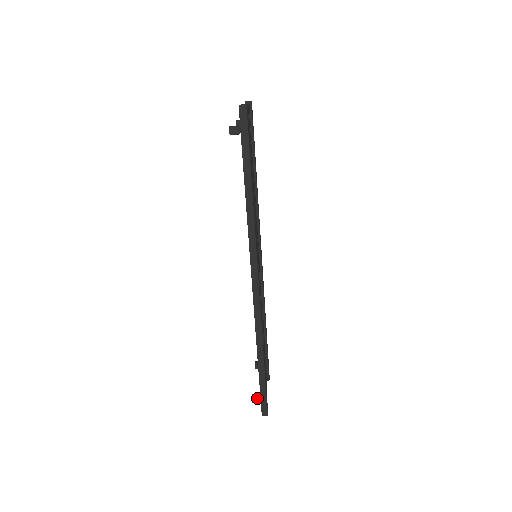
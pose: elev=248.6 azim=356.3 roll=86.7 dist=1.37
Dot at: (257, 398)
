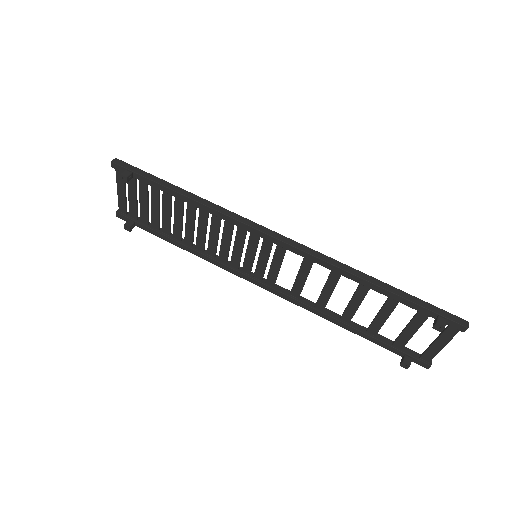
Dot at: (437, 318)
